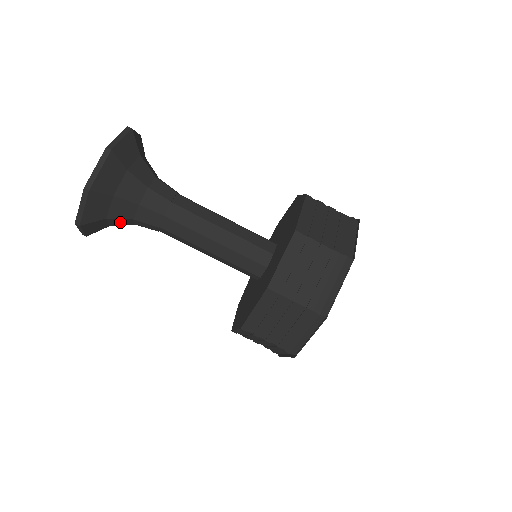
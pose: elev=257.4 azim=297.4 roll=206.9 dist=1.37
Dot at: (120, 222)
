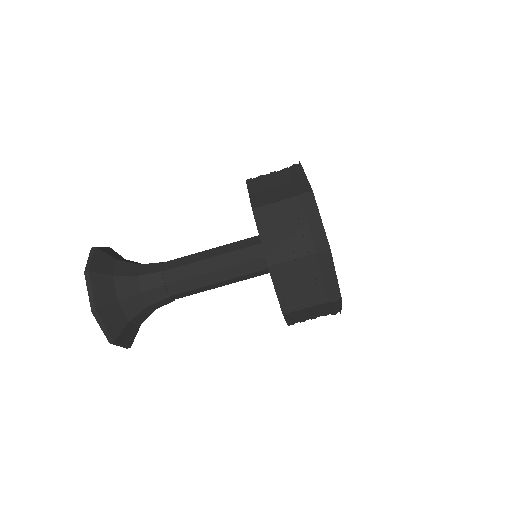
Dot at: (133, 306)
